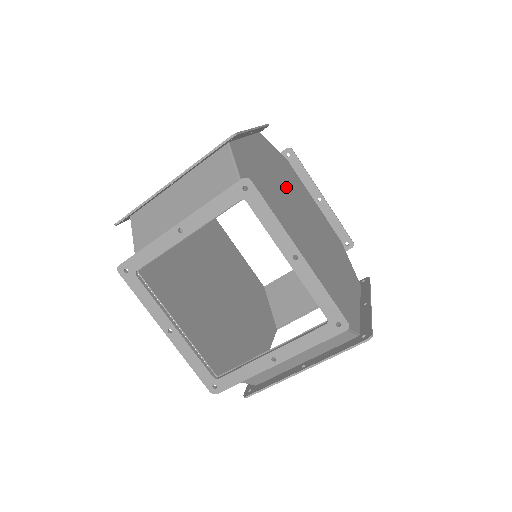
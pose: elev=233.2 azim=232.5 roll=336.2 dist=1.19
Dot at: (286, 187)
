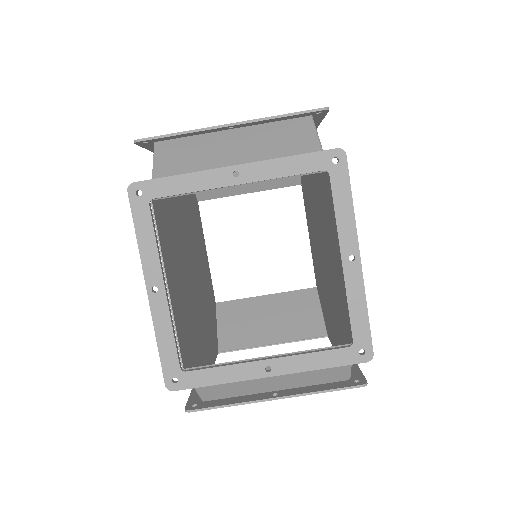
Dot at: occluded
